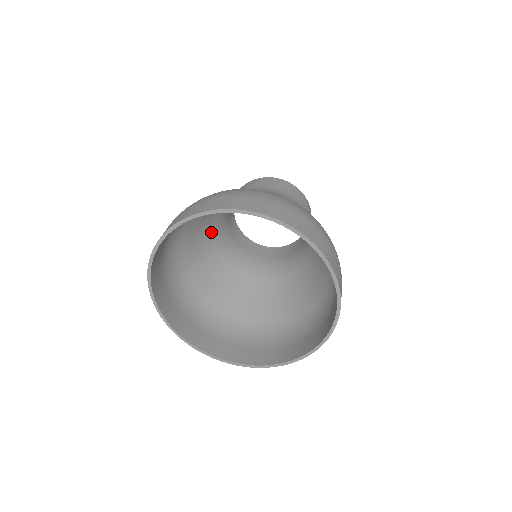
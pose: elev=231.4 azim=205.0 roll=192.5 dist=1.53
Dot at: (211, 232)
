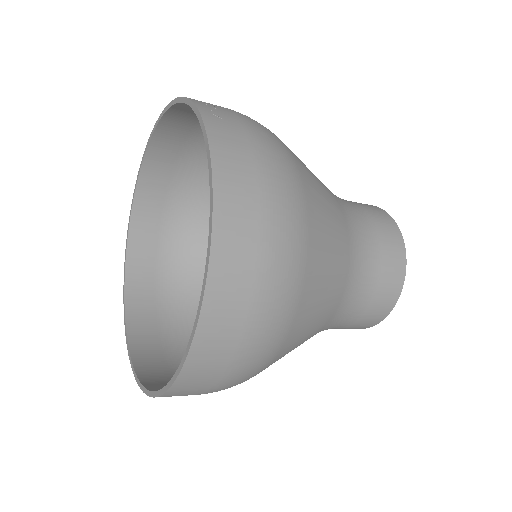
Dot at: occluded
